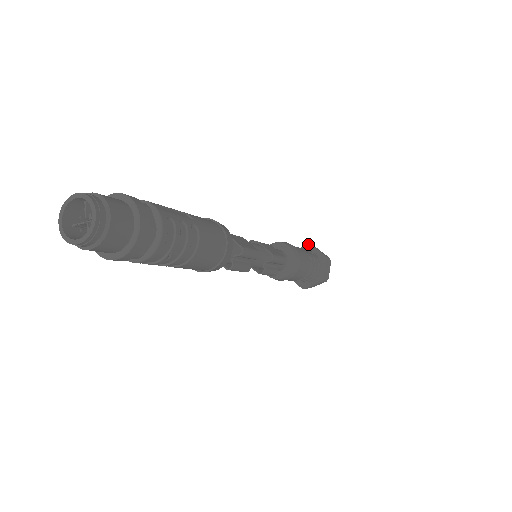
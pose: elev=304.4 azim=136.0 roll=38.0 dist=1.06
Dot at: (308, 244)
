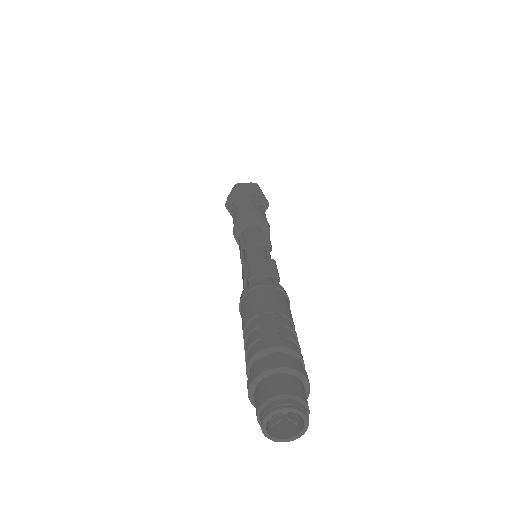
Dot at: (235, 189)
